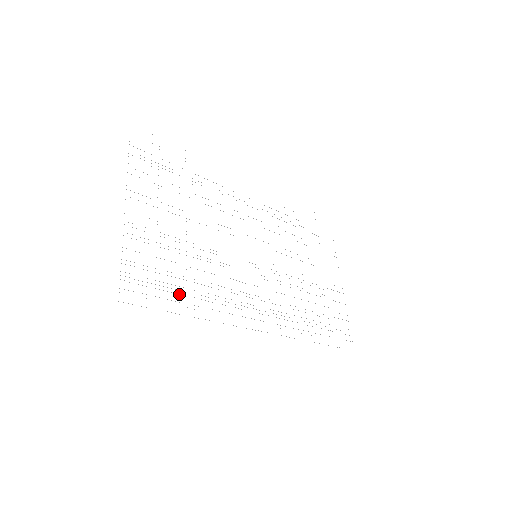
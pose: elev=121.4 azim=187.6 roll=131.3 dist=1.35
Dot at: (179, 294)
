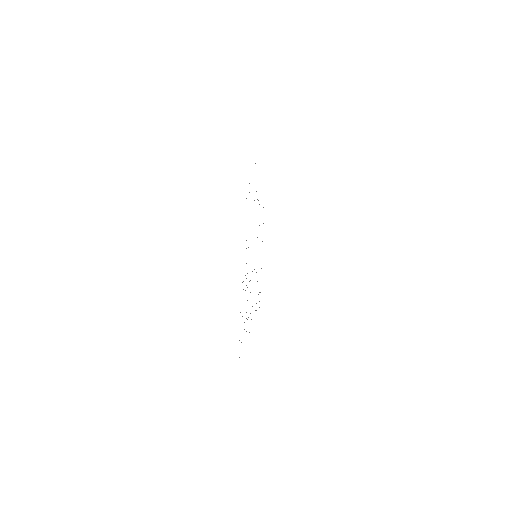
Dot at: occluded
